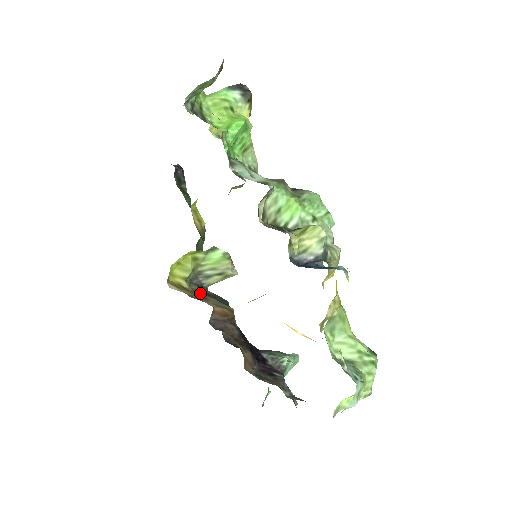
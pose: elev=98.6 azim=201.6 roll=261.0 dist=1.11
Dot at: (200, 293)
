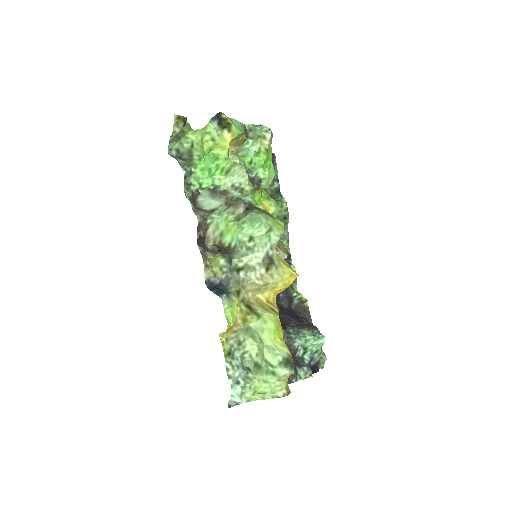
Dot at: occluded
